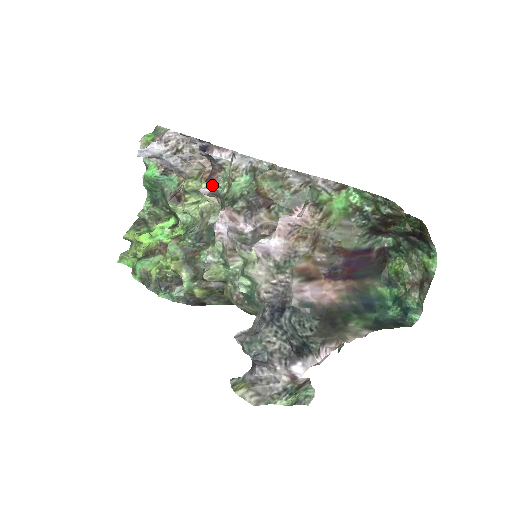
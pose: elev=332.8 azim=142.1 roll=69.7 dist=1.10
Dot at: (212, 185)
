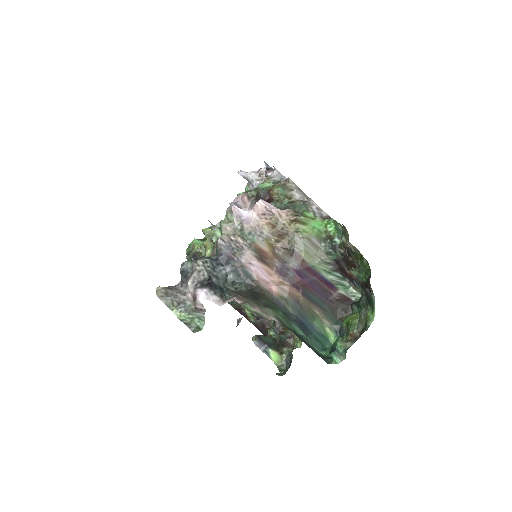
Dot at: occluded
